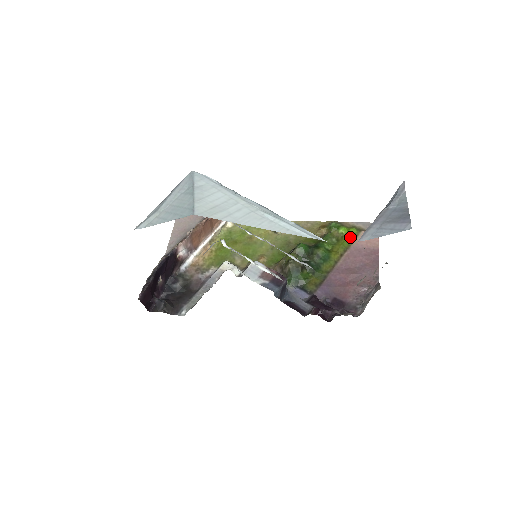
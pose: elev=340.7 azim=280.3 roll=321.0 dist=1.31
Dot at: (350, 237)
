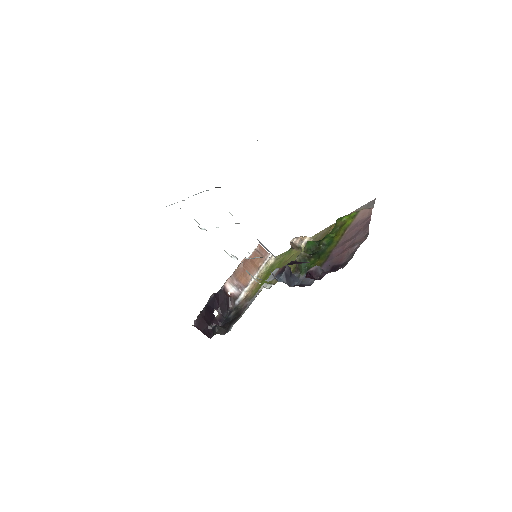
Dot at: (350, 219)
